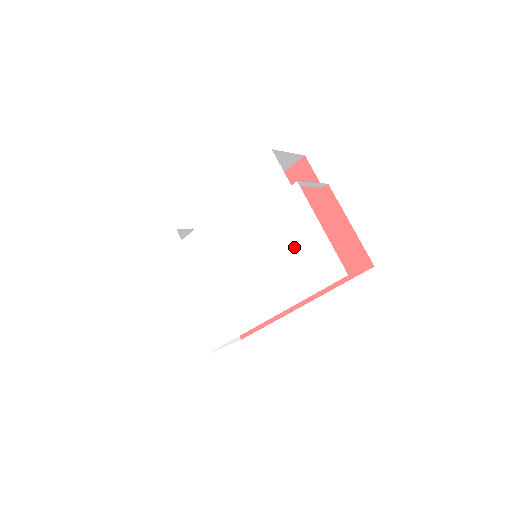
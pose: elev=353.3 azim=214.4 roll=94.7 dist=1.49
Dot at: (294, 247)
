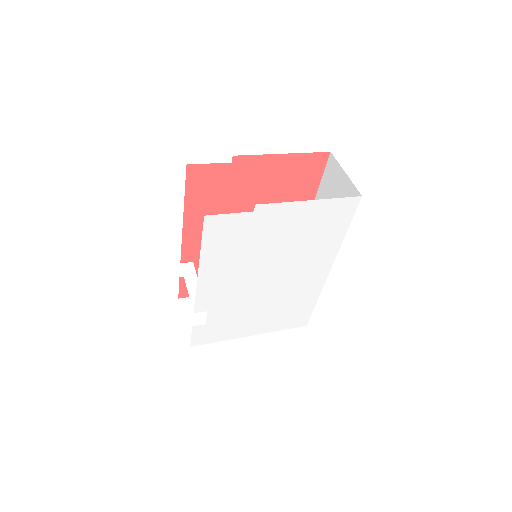
Dot at: (303, 231)
